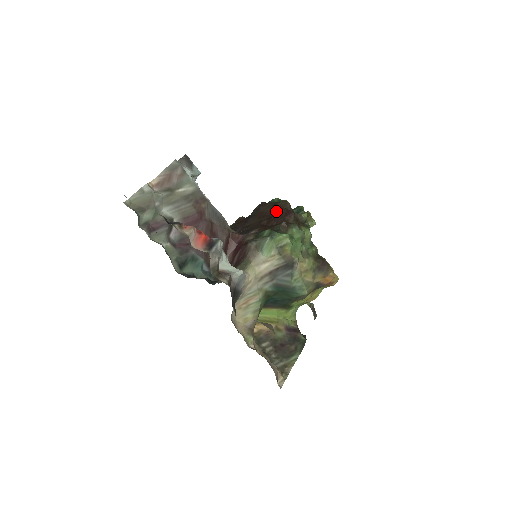
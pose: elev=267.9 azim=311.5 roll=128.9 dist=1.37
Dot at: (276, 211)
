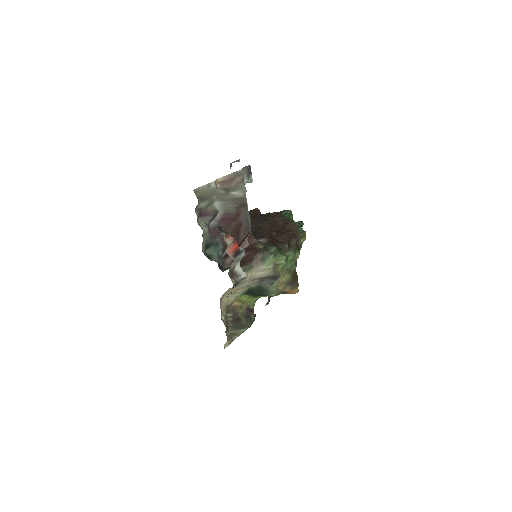
Dot at: (286, 229)
